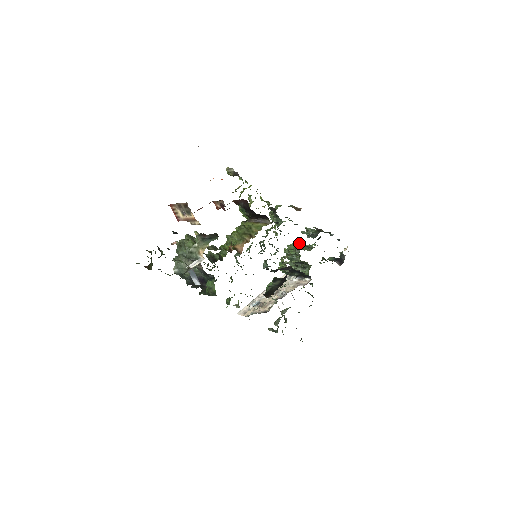
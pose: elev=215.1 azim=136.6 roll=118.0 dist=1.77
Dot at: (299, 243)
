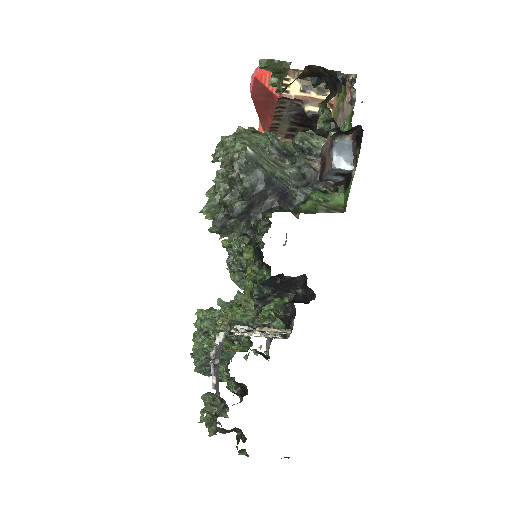
Dot at: occluded
